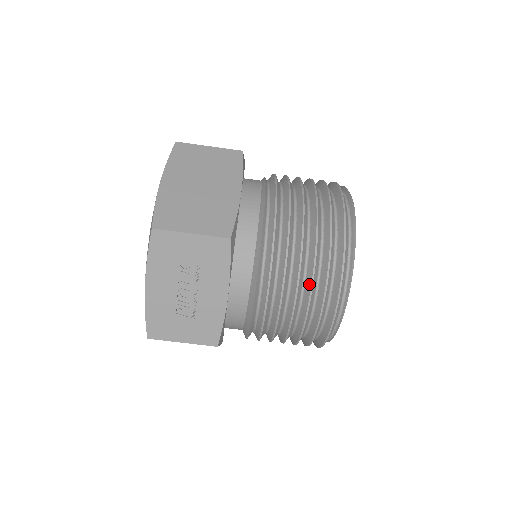
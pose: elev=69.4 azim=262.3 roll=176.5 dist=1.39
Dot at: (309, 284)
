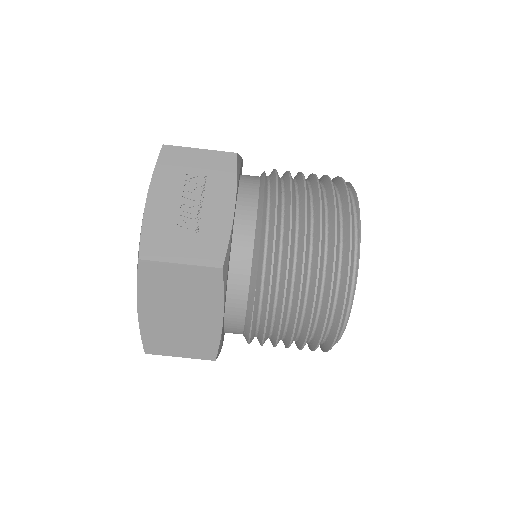
Dot at: (317, 205)
